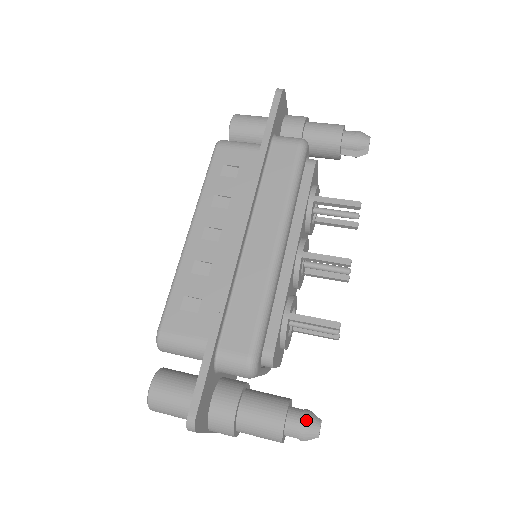
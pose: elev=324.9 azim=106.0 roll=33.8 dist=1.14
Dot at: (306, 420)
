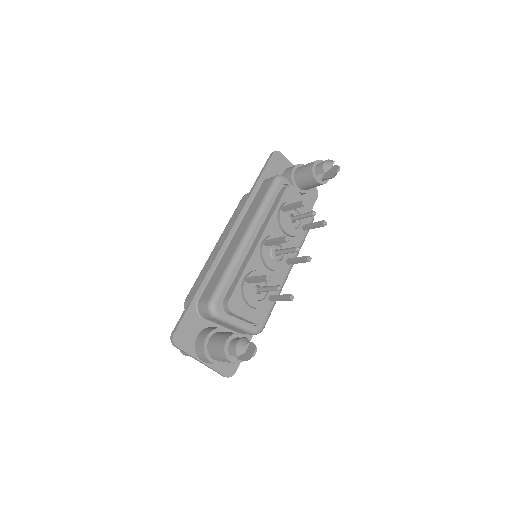
Dot at: (238, 341)
